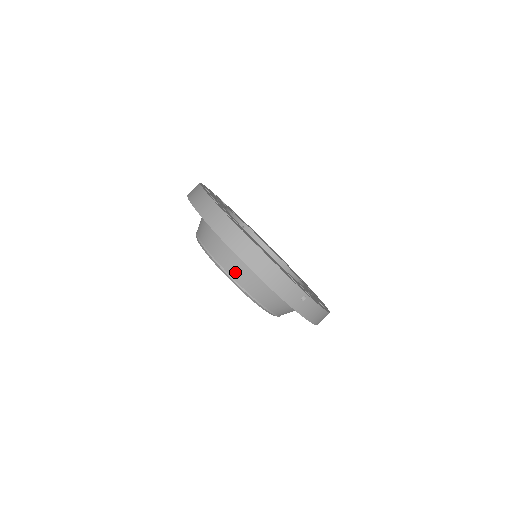
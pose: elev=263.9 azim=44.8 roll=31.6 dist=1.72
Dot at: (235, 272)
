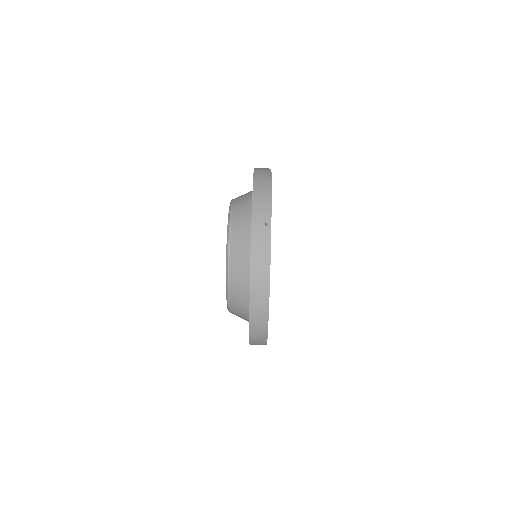
Dot at: (238, 202)
